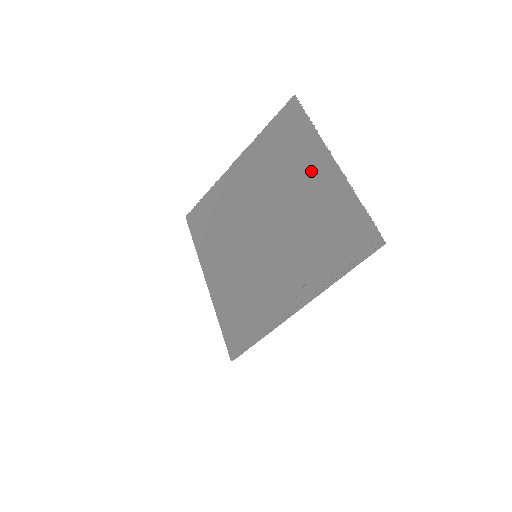
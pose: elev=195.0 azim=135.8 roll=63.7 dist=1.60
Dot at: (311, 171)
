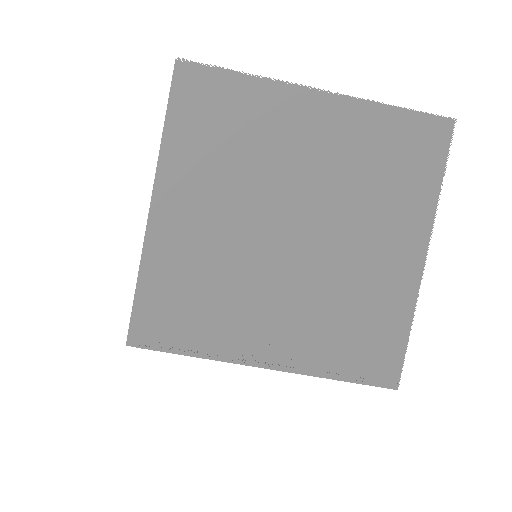
Dot at: (396, 239)
